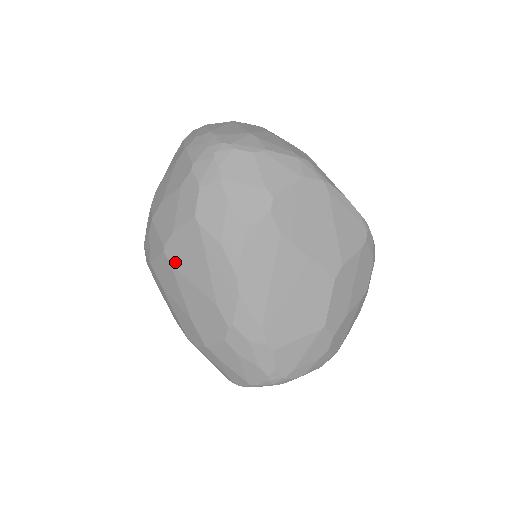
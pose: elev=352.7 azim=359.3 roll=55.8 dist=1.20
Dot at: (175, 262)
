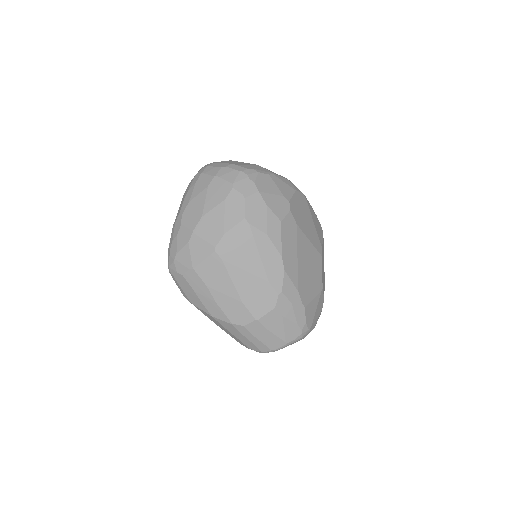
Dot at: (227, 257)
